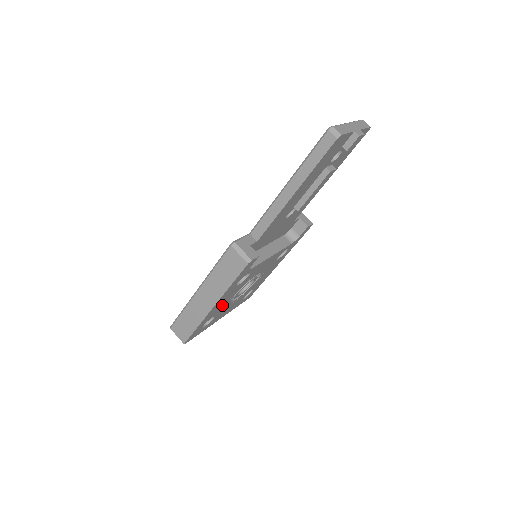
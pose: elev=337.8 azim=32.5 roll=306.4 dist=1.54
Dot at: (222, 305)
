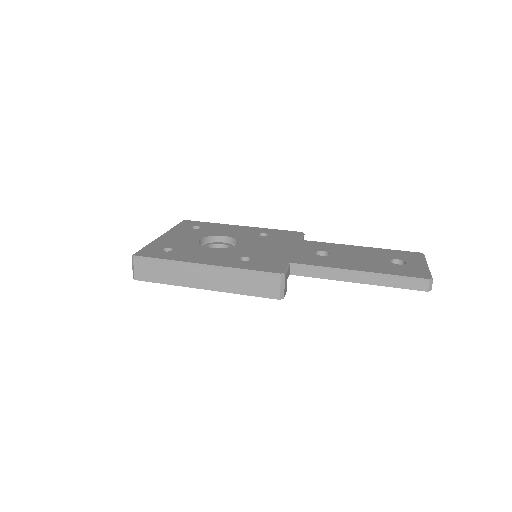
Dot at: occluded
